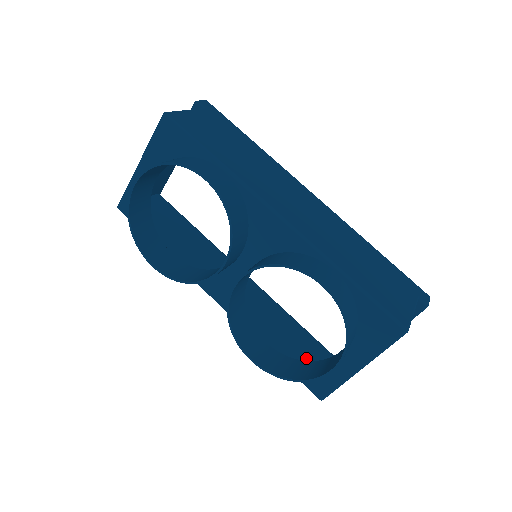
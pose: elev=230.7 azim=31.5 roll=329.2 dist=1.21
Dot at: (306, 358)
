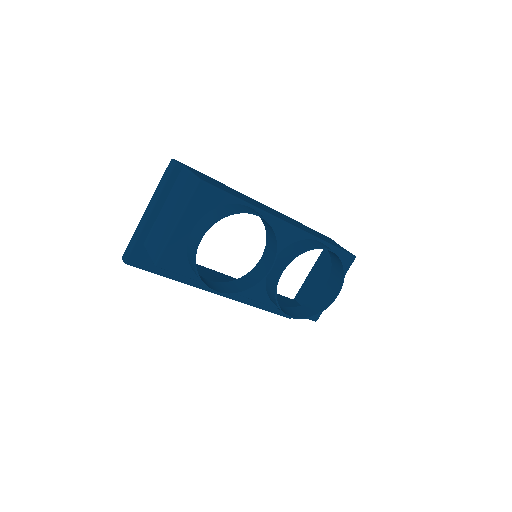
Dot at: (291, 306)
